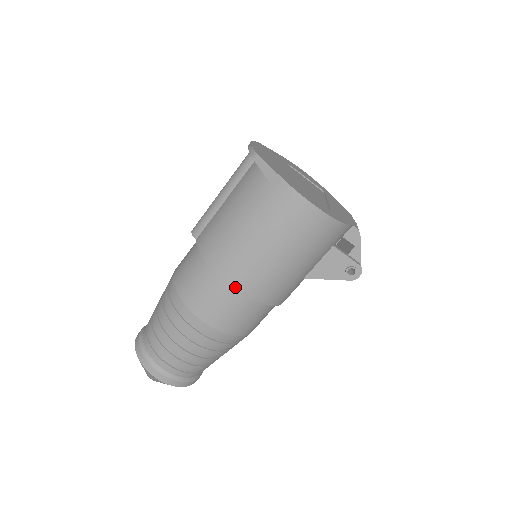
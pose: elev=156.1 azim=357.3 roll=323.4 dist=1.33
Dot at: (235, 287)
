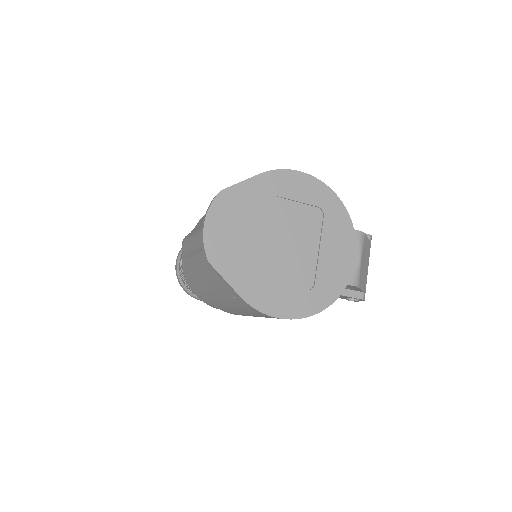
Dot at: occluded
